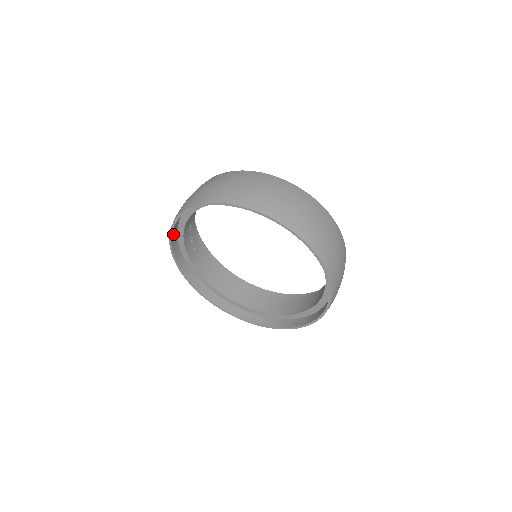
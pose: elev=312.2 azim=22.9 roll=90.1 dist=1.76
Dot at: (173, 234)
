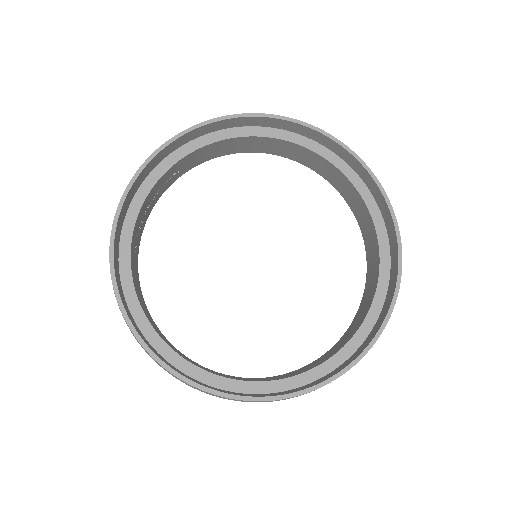
Dot at: (149, 165)
